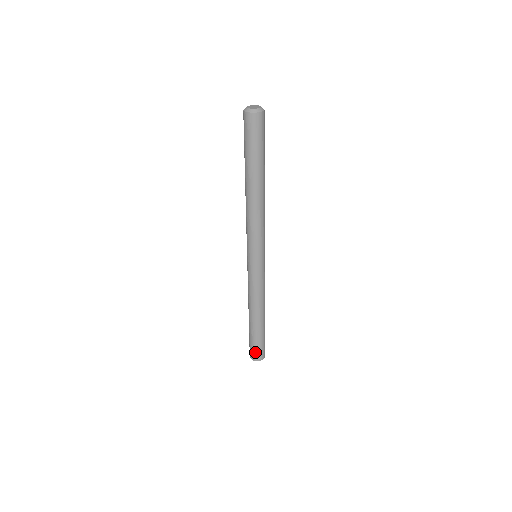
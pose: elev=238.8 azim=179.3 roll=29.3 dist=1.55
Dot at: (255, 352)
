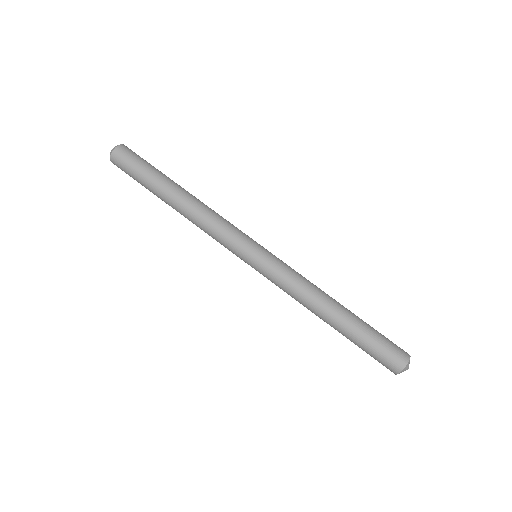
Dot at: (391, 352)
